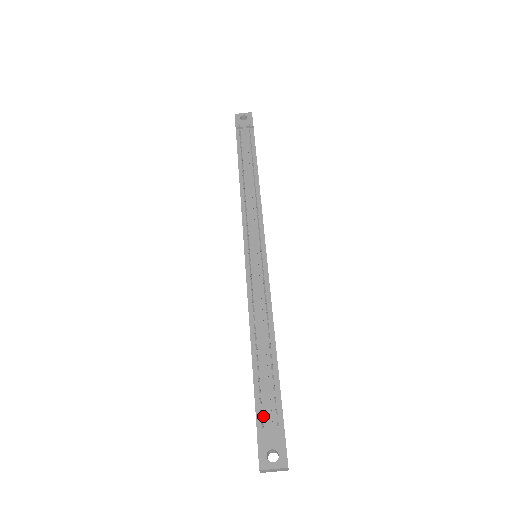
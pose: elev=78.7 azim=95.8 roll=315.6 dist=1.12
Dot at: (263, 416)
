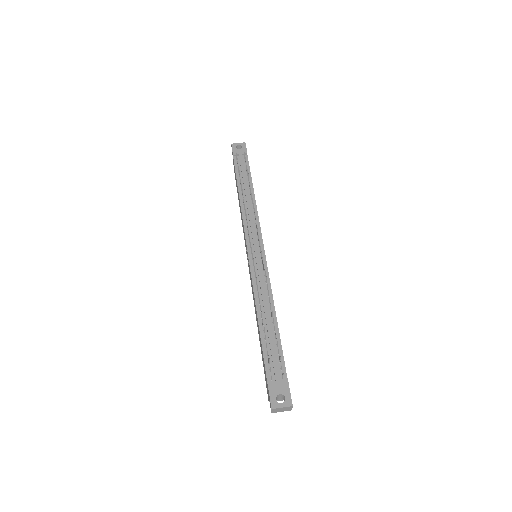
Dot at: (271, 372)
